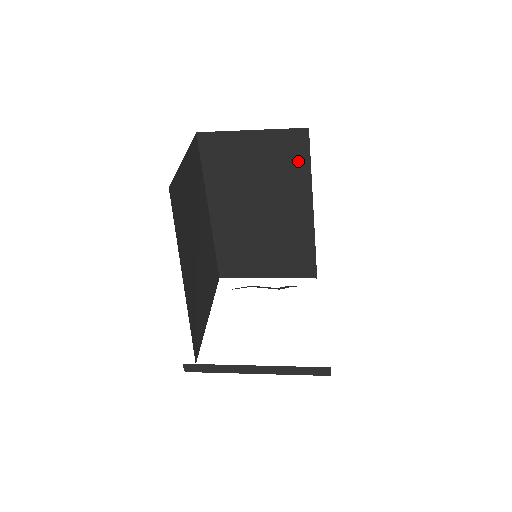
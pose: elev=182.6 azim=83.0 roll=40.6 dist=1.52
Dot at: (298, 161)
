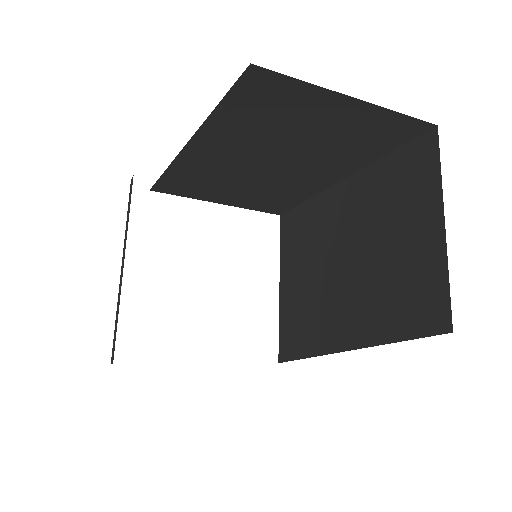
Dot at: (378, 145)
